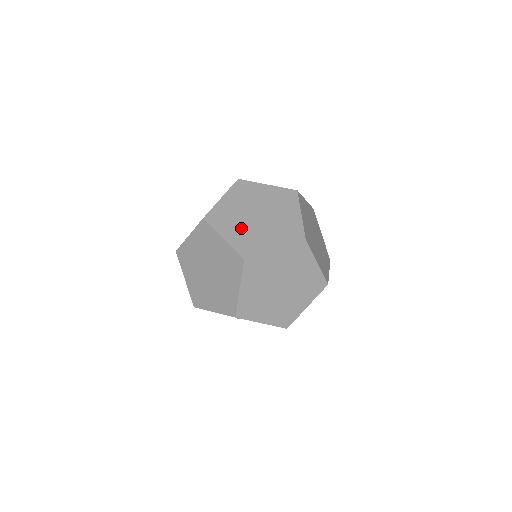
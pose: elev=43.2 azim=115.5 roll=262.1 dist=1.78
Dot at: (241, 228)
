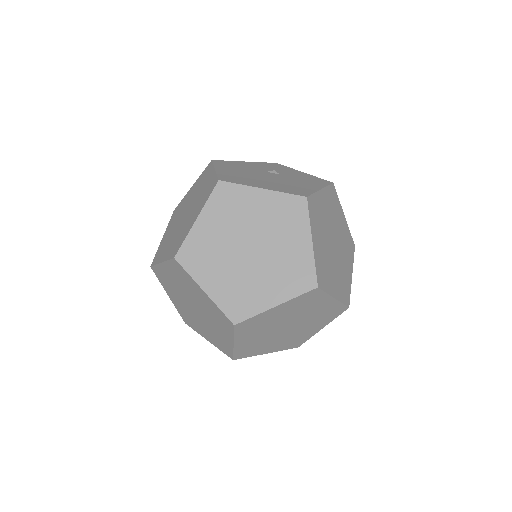
Dot at: (227, 272)
